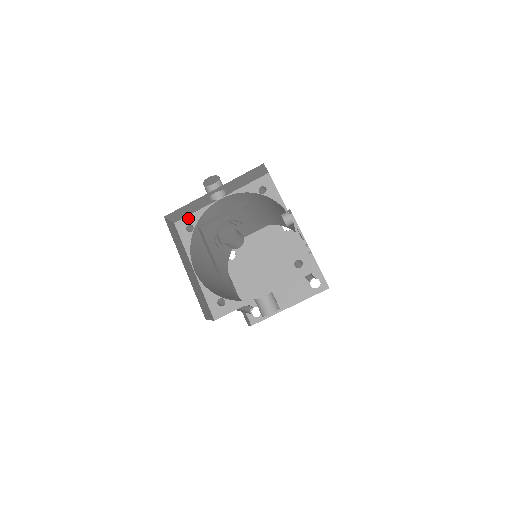
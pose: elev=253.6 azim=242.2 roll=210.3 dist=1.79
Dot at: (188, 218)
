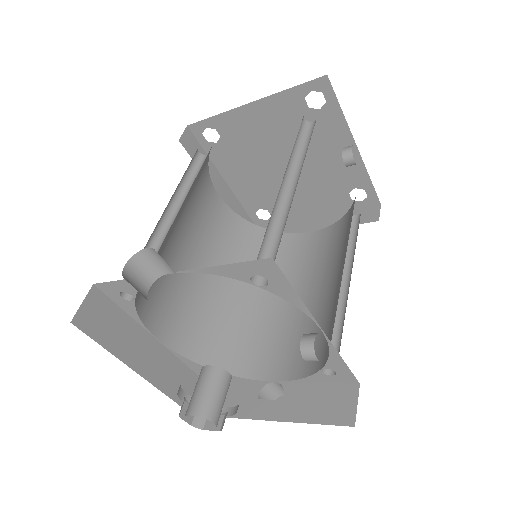
Dot at: (116, 284)
